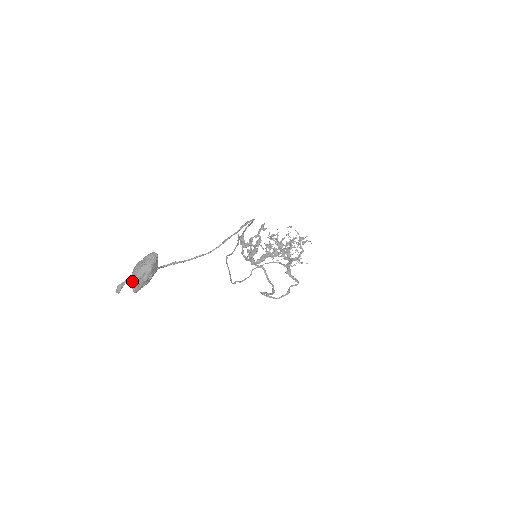
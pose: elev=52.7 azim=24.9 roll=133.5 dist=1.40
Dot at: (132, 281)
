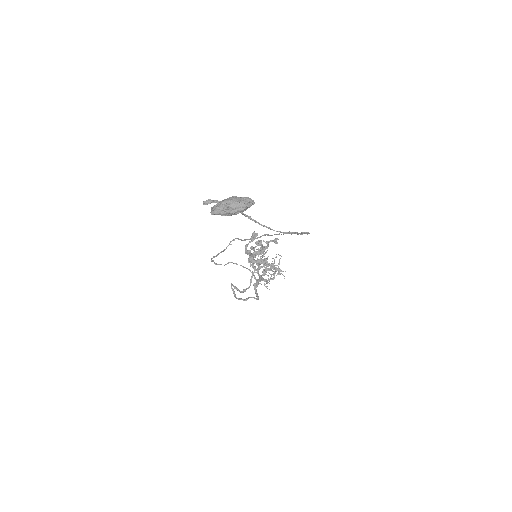
Dot at: (221, 205)
